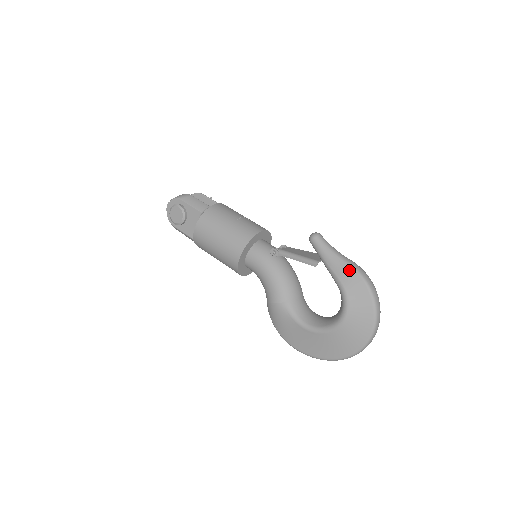
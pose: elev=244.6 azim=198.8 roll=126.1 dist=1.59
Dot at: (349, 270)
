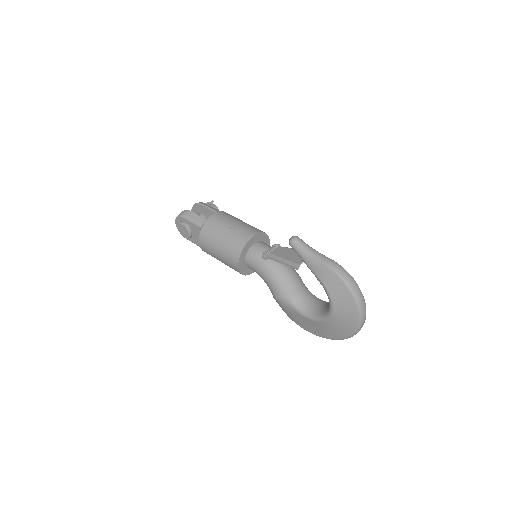
Dot at: (326, 270)
